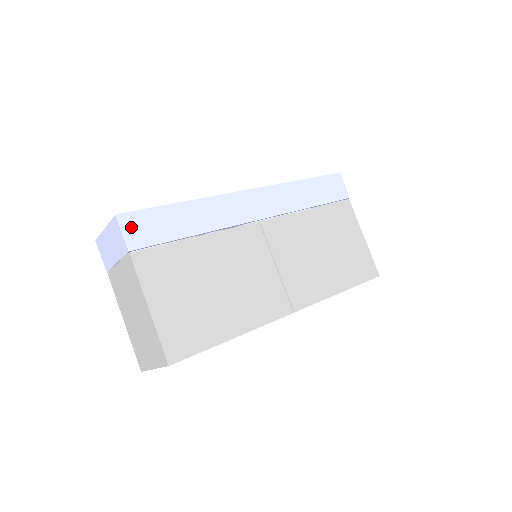
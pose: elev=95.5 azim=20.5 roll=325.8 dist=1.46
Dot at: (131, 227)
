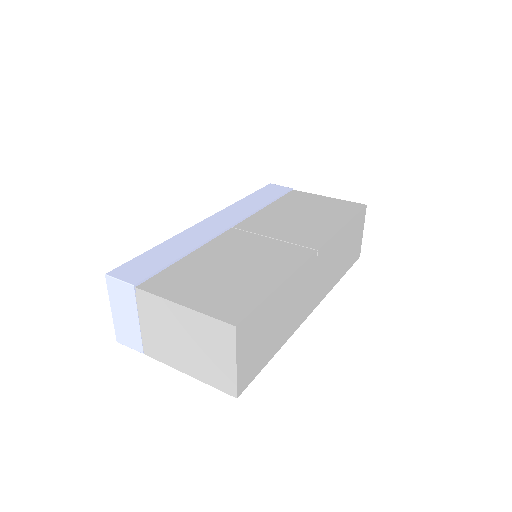
Dot at: (124, 274)
